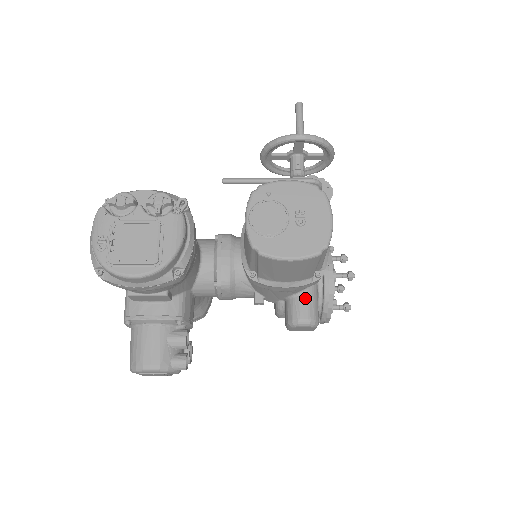
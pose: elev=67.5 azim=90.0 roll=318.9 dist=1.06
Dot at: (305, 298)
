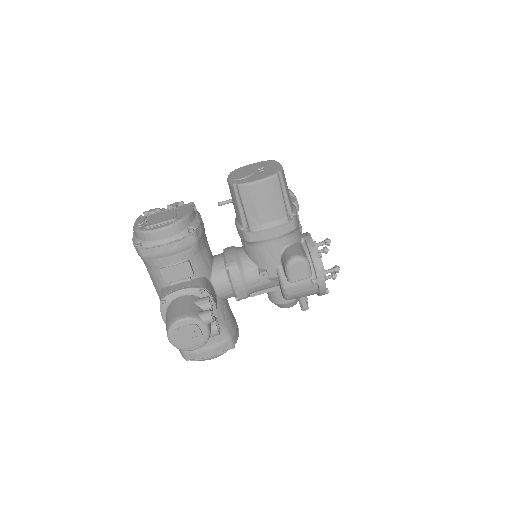
Dot at: (292, 247)
